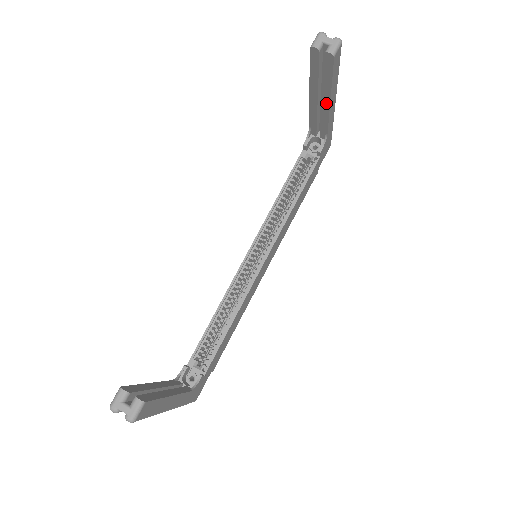
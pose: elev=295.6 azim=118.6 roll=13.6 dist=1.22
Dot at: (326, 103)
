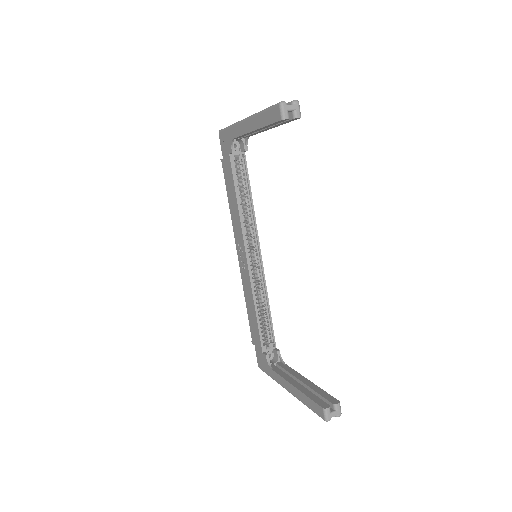
Dot at: (267, 129)
